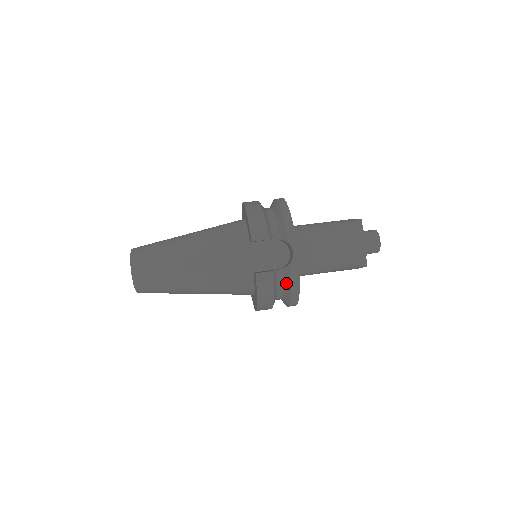
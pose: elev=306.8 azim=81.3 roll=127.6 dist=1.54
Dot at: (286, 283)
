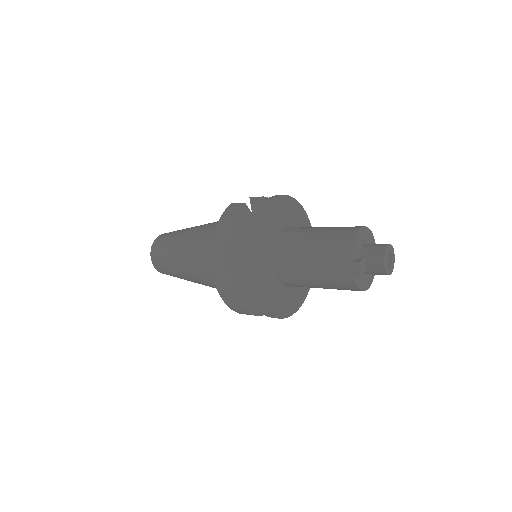
Dot at: occluded
